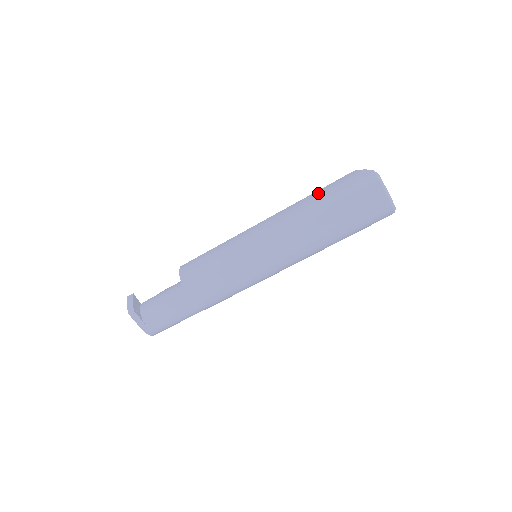
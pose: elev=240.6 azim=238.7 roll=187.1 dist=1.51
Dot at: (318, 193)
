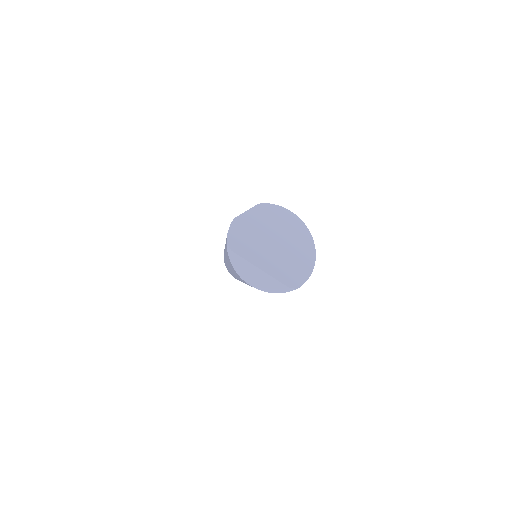
Dot at: occluded
